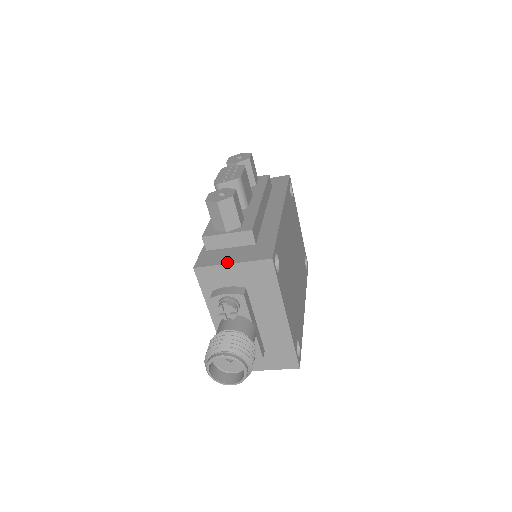
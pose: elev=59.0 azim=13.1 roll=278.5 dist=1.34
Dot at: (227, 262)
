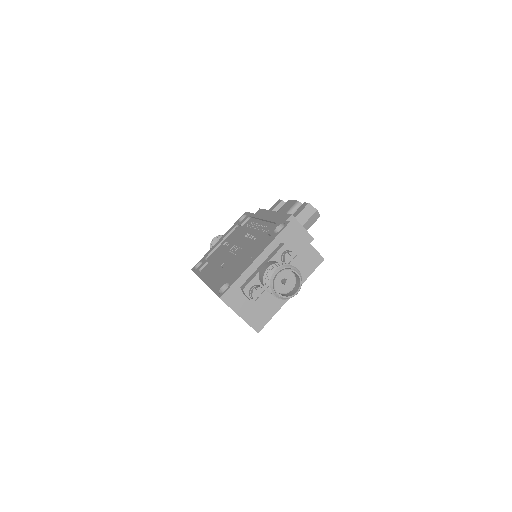
Dot at: (305, 238)
